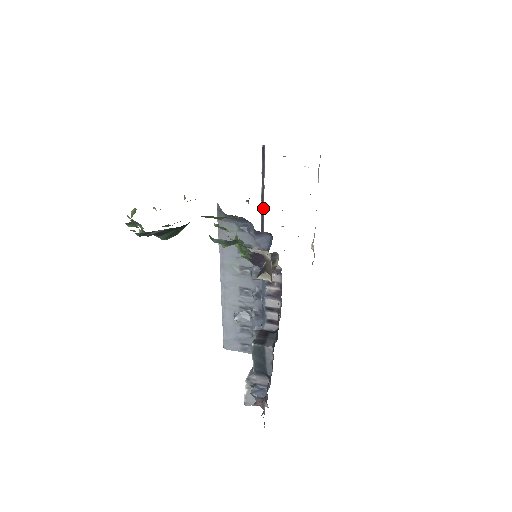
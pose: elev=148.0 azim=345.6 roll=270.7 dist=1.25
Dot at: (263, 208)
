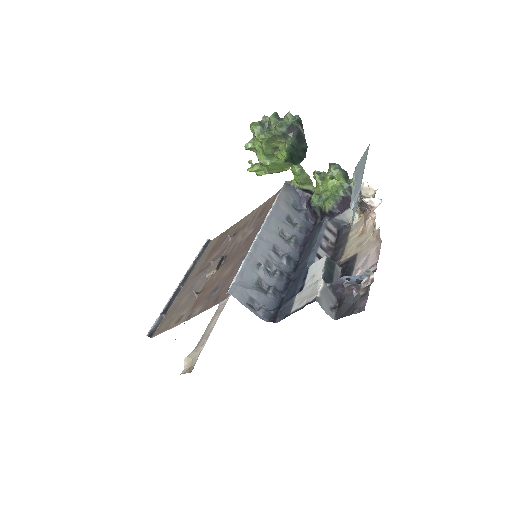
Dot at: (184, 282)
